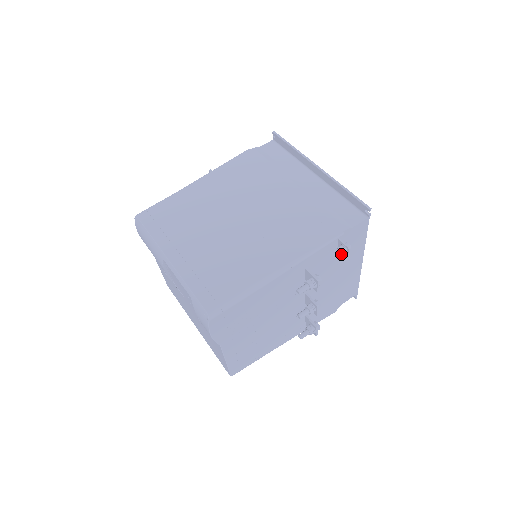
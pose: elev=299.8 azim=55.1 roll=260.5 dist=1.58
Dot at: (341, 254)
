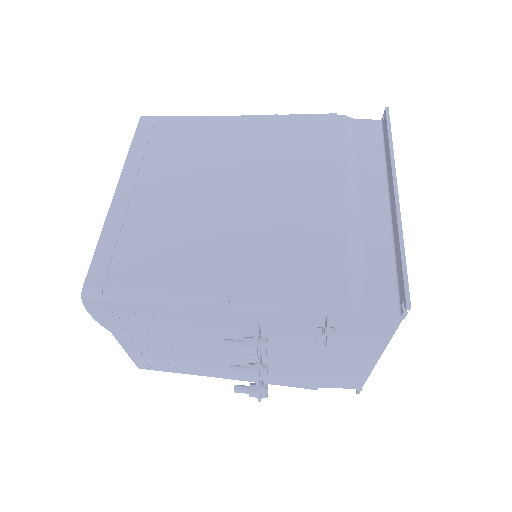
Dot at: (316, 338)
